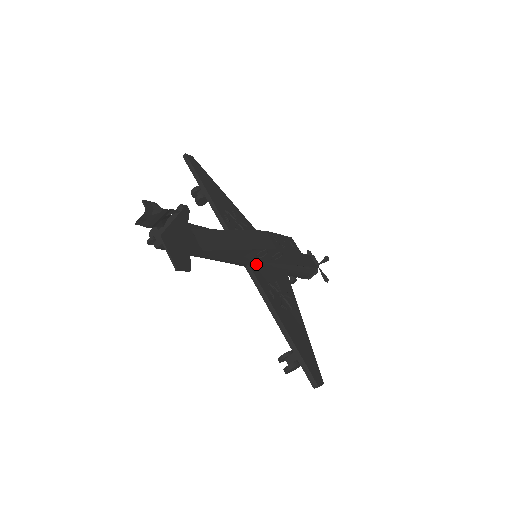
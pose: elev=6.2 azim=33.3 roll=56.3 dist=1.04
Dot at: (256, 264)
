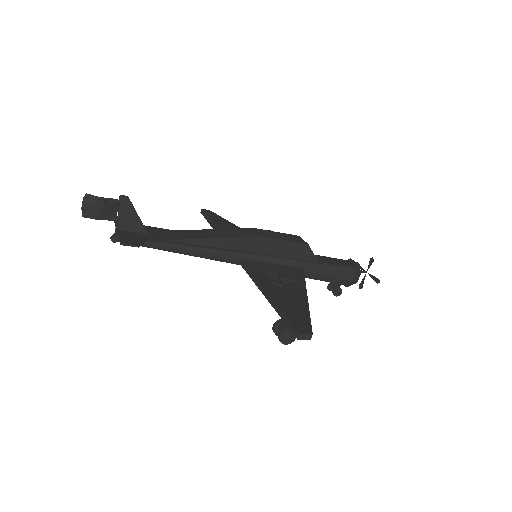
Dot at: (253, 260)
